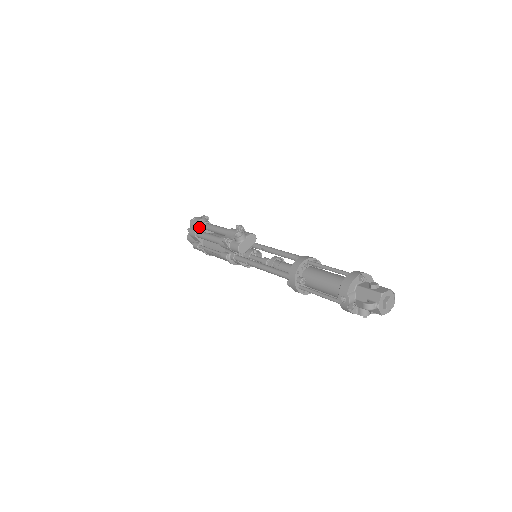
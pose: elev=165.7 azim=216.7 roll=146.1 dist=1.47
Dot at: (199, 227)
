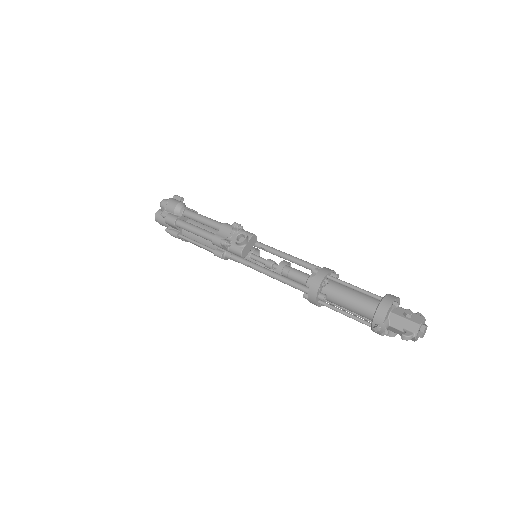
Dot at: (176, 214)
